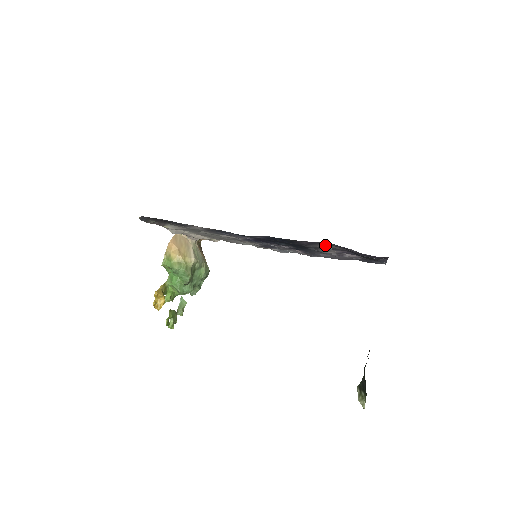
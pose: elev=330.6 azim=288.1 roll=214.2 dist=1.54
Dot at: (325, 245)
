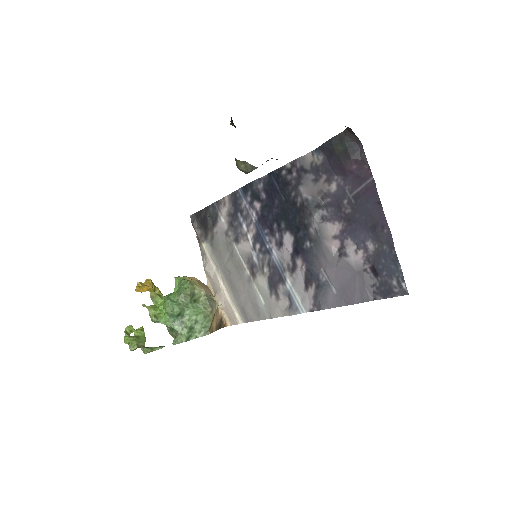
Dot at: (315, 187)
